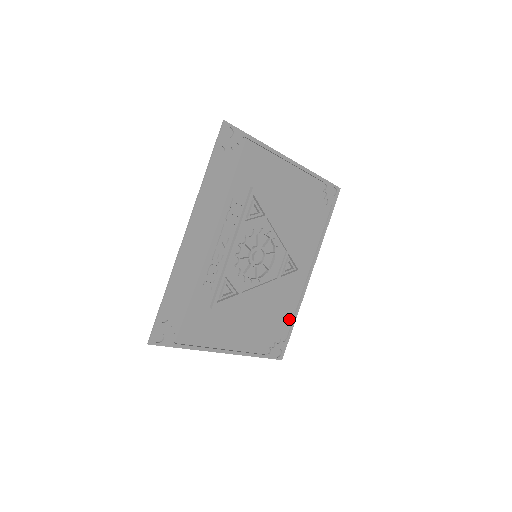
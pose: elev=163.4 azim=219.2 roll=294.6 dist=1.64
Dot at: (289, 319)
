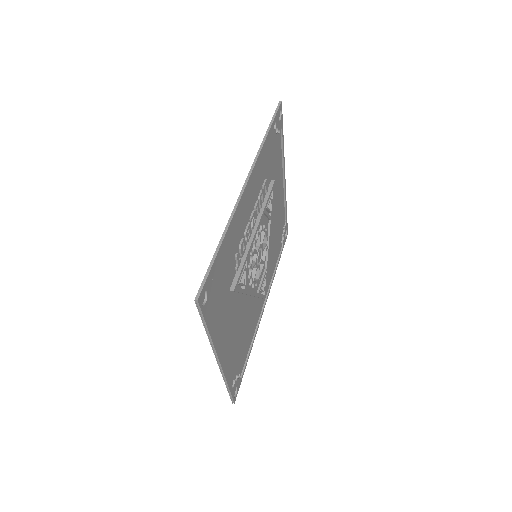
Dot at: (246, 352)
